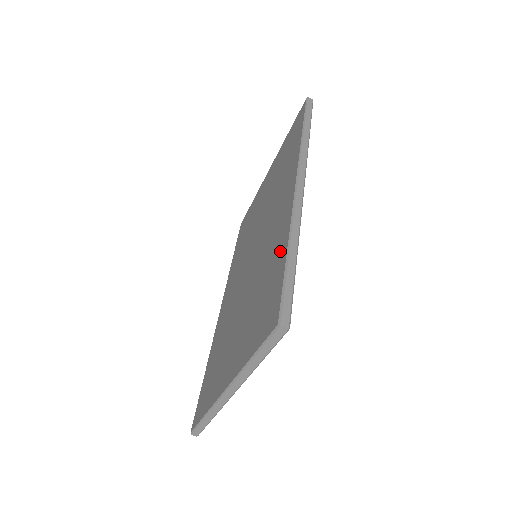
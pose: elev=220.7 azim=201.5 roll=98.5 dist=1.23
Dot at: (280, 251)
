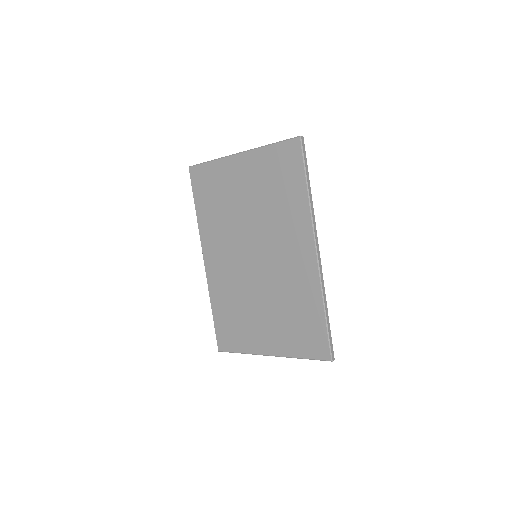
Dot at: (314, 305)
